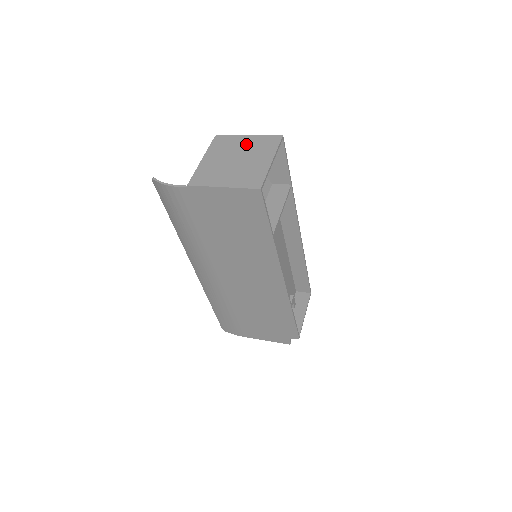
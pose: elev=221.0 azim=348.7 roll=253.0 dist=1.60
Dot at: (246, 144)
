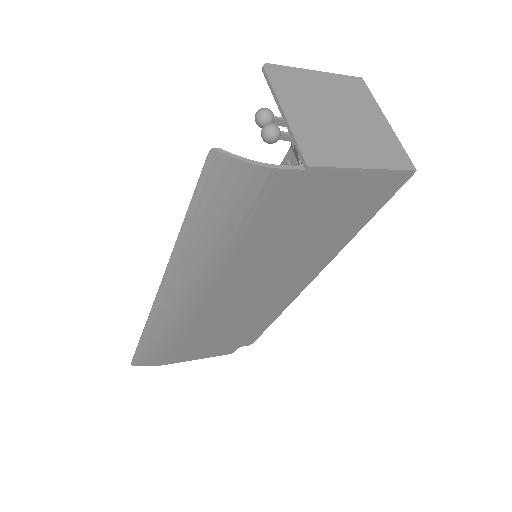
Dot at: (327, 88)
